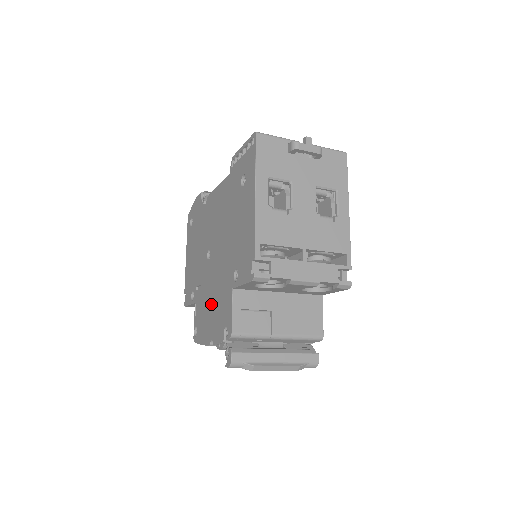
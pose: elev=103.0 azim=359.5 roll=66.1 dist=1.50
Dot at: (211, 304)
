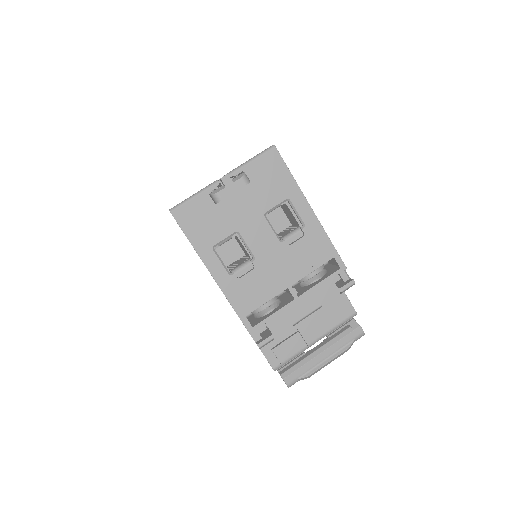
Dot at: occluded
